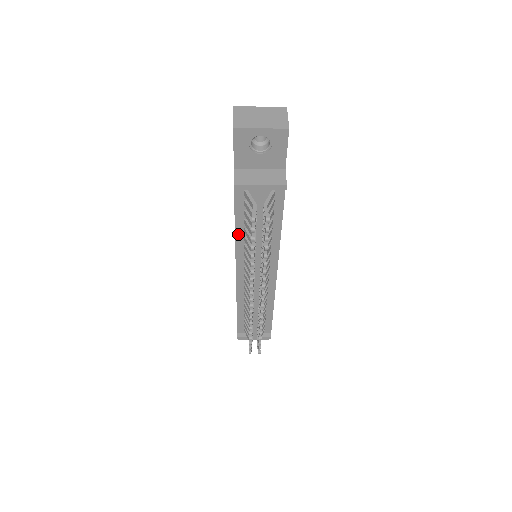
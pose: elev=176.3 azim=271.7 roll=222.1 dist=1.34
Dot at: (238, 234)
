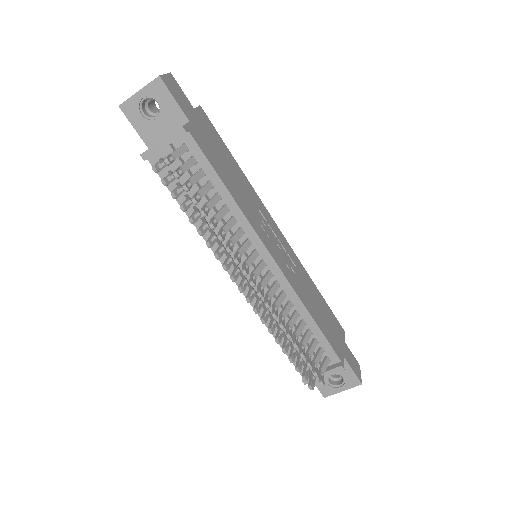
Dot at: occluded
